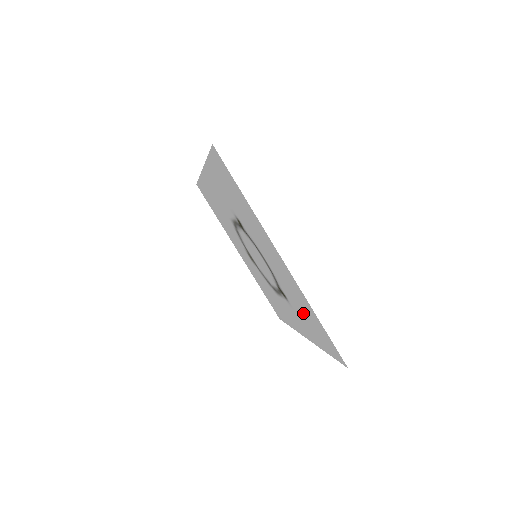
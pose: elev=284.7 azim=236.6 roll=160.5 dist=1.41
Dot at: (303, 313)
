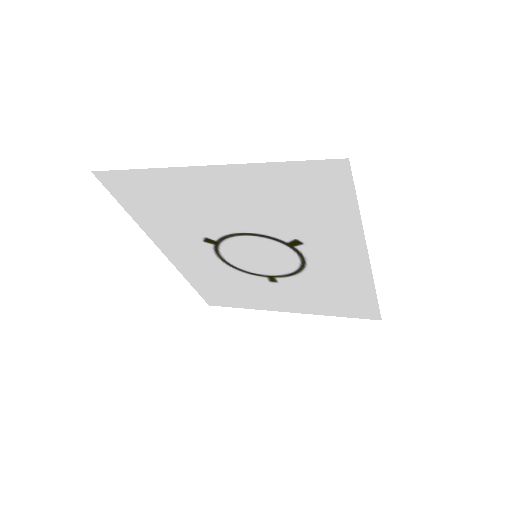
Dot at: (300, 212)
